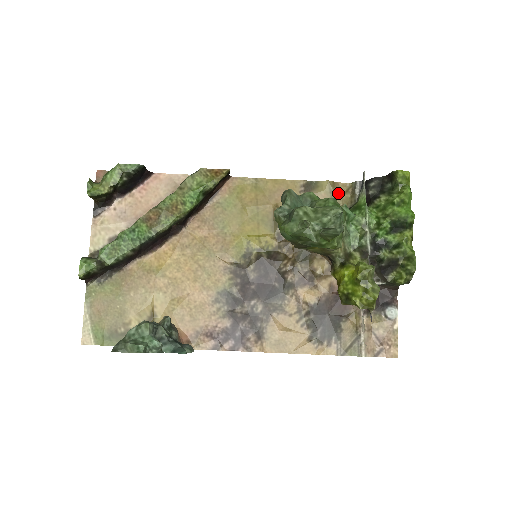
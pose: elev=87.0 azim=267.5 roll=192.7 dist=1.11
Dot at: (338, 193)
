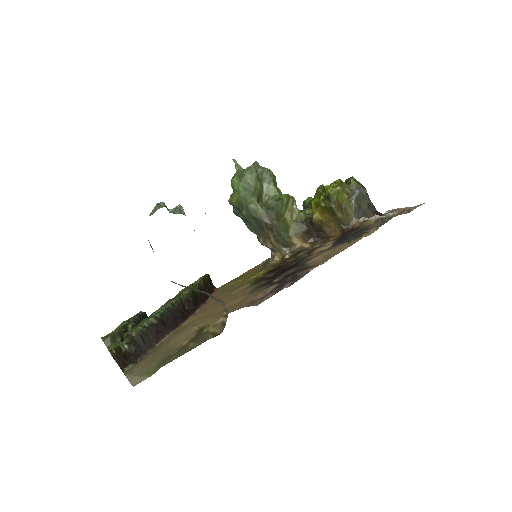
Dot at: occluded
